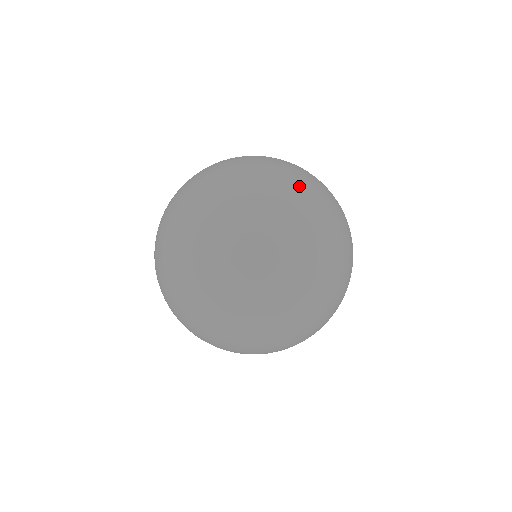
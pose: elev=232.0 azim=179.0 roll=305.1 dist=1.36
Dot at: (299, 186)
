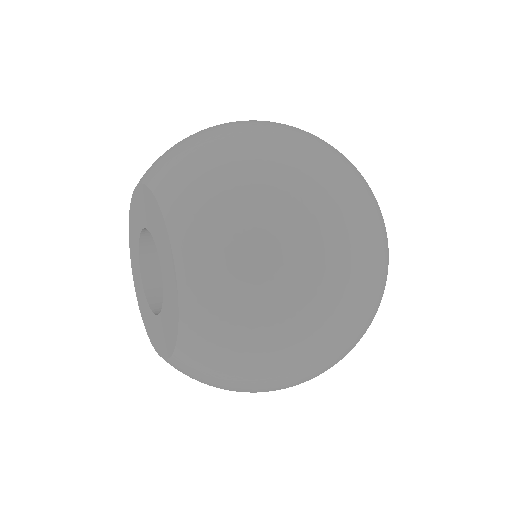
Dot at: occluded
